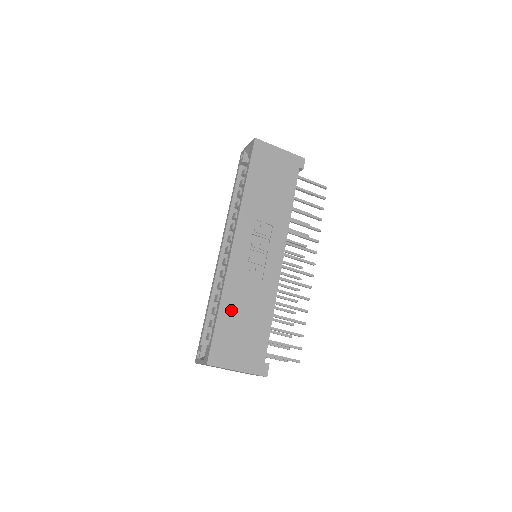
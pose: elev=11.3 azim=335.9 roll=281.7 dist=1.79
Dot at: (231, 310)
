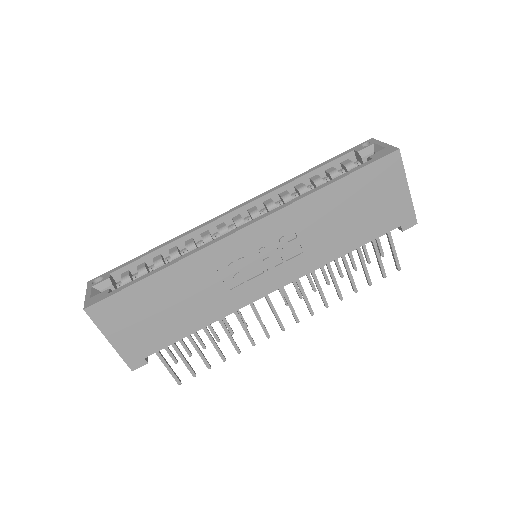
Dot at: (166, 286)
